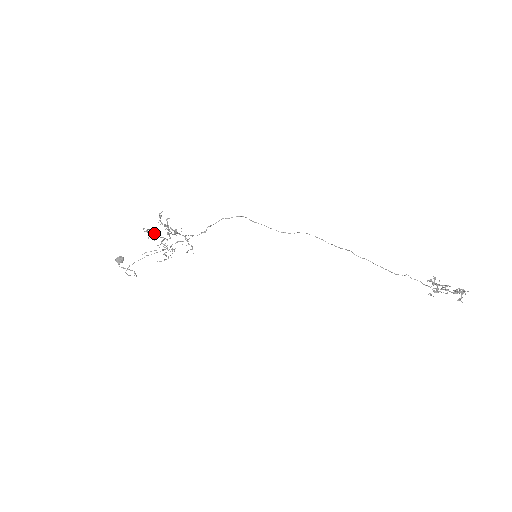
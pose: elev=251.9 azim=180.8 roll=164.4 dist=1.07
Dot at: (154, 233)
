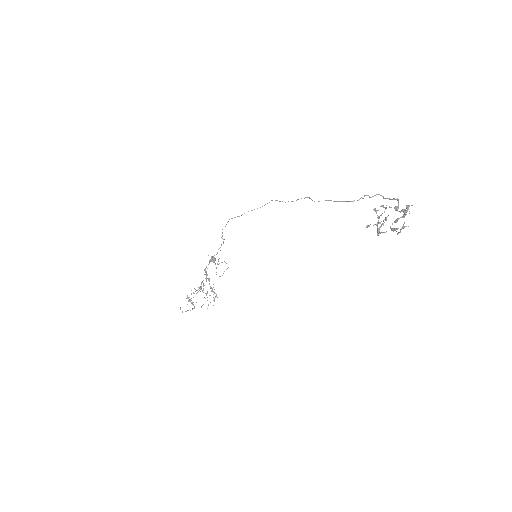
Dot at: occluded
